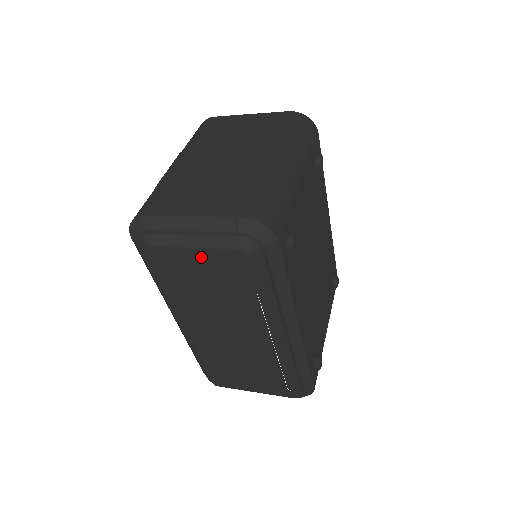
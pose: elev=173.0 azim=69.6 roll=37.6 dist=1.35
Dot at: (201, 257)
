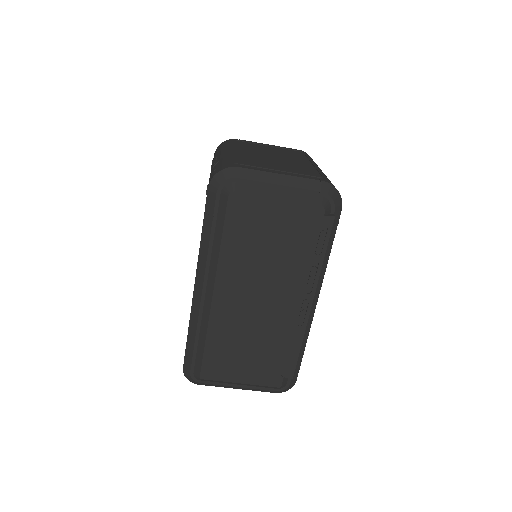
Dot at: (281, 209)
